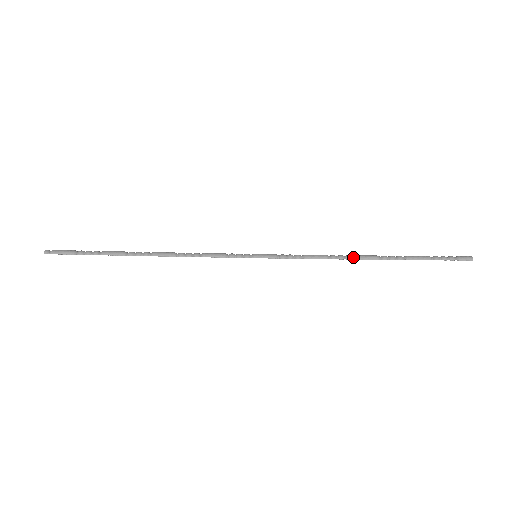
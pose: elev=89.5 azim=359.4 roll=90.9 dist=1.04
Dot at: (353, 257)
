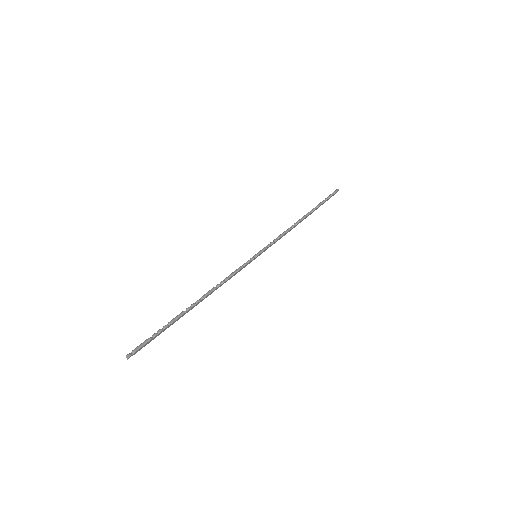
Dot at: (297, 222)
